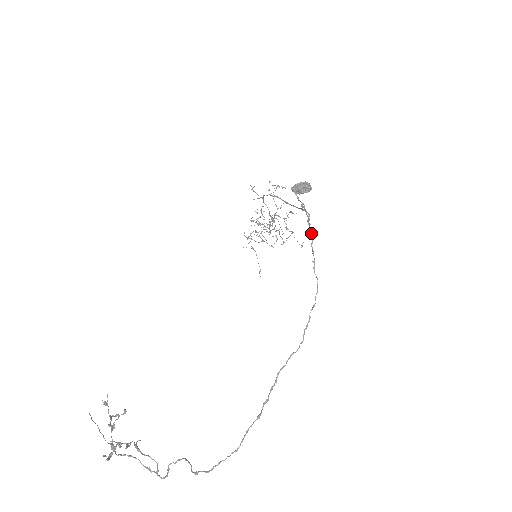
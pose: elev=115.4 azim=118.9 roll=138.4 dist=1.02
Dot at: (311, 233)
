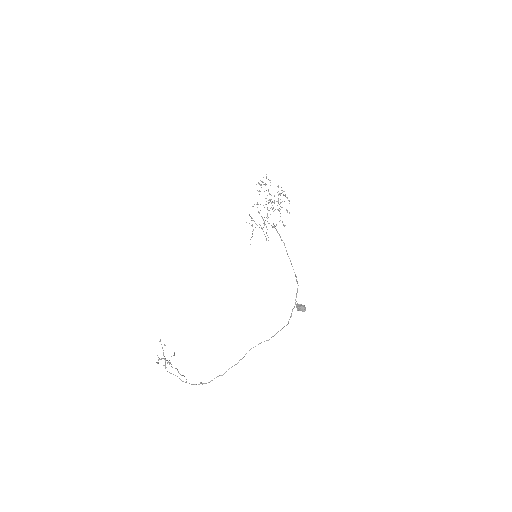
Dot at: (295, 303)
